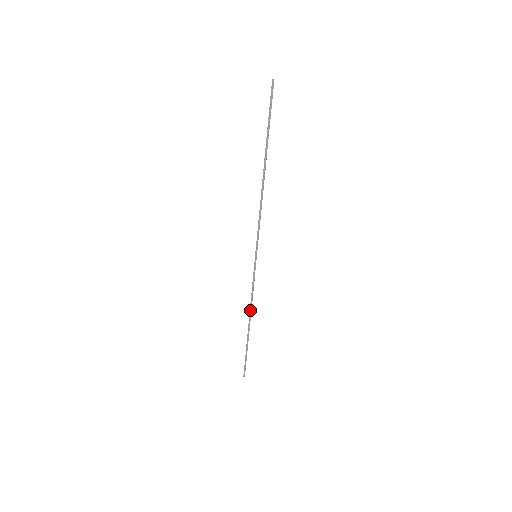
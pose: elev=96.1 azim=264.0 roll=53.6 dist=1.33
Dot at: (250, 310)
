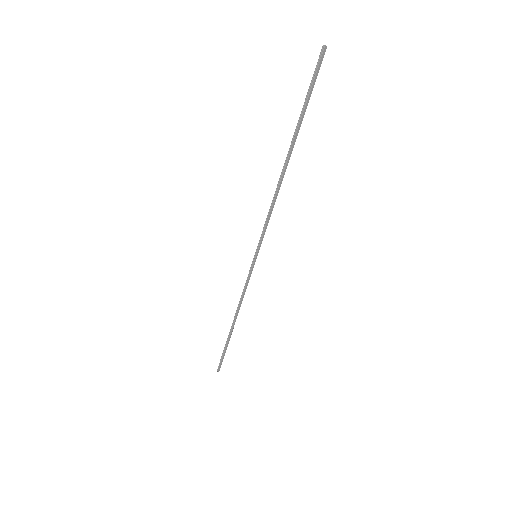
Dot at: (237, 309)
